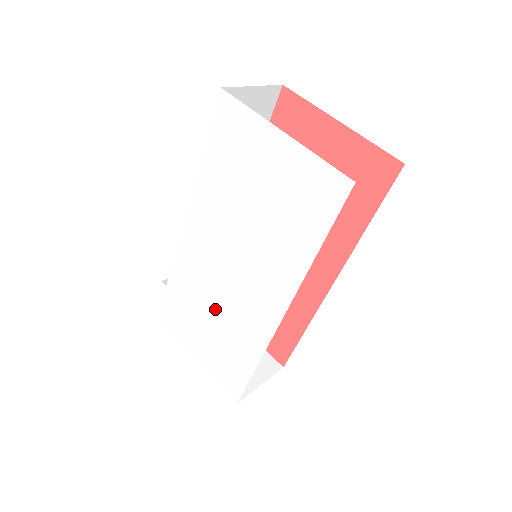
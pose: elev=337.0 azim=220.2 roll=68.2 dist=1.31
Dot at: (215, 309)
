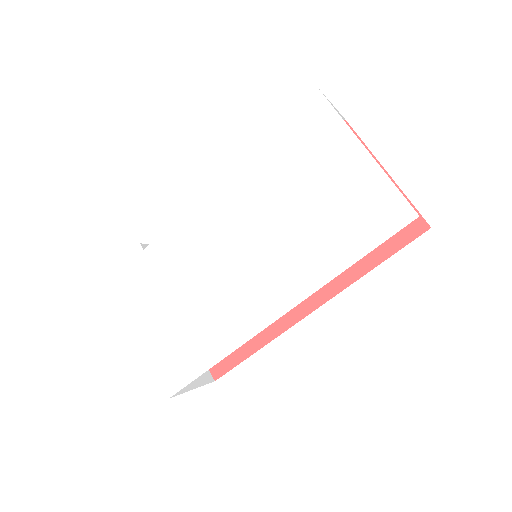
Dot at: (196, 290)
